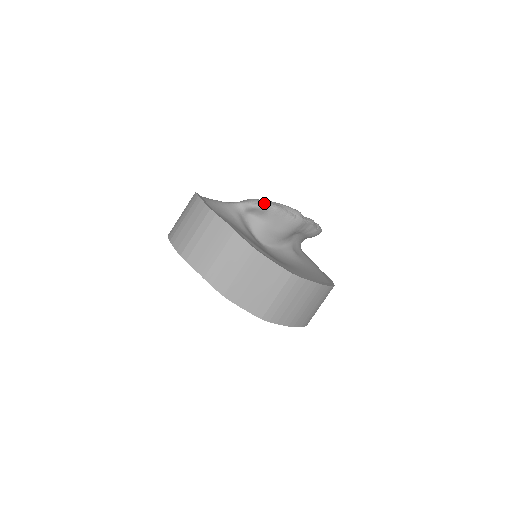
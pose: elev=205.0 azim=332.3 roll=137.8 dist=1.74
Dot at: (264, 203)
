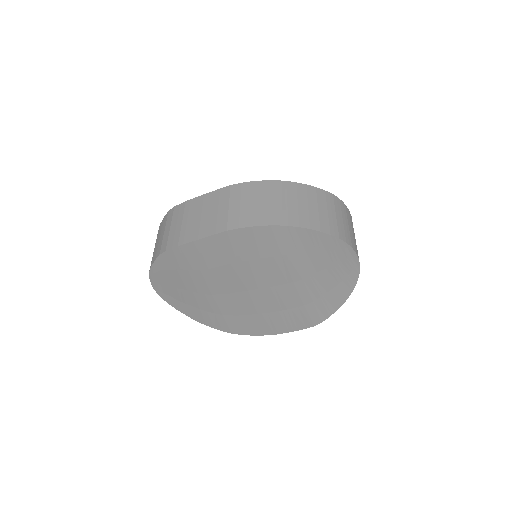
Dot at: occluded
